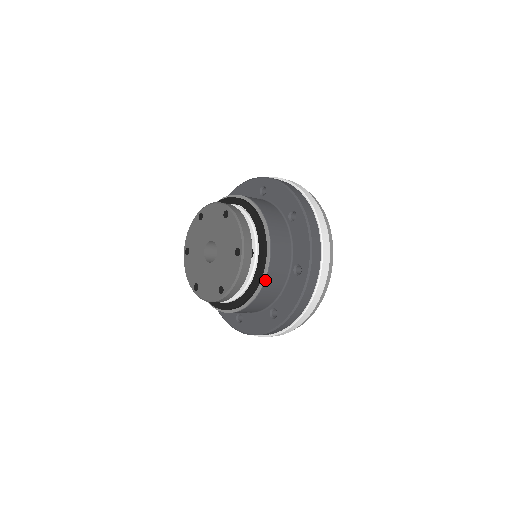
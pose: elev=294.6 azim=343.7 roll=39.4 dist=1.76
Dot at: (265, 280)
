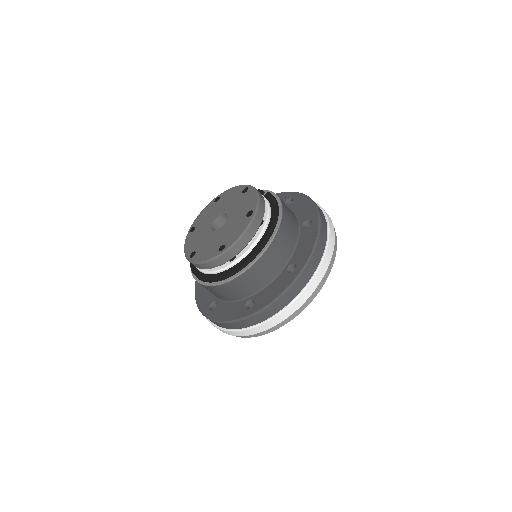
Dot at: (220, 285)
